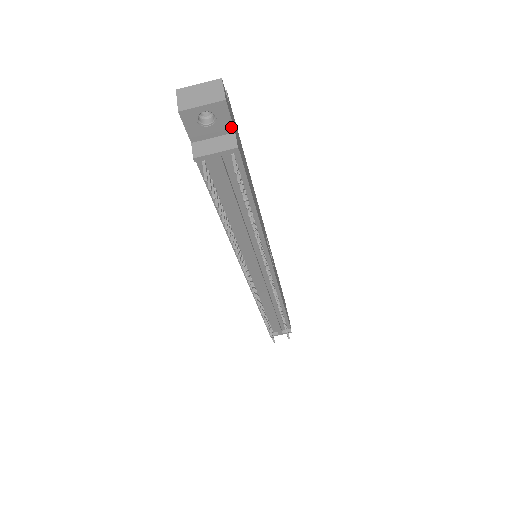
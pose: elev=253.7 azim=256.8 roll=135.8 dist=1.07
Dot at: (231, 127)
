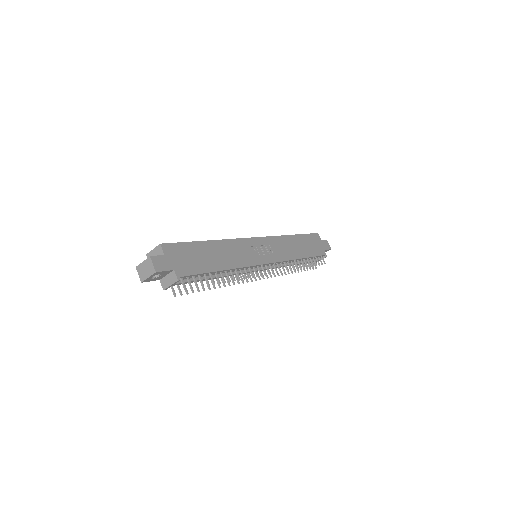
Dot at: (170, 271)
